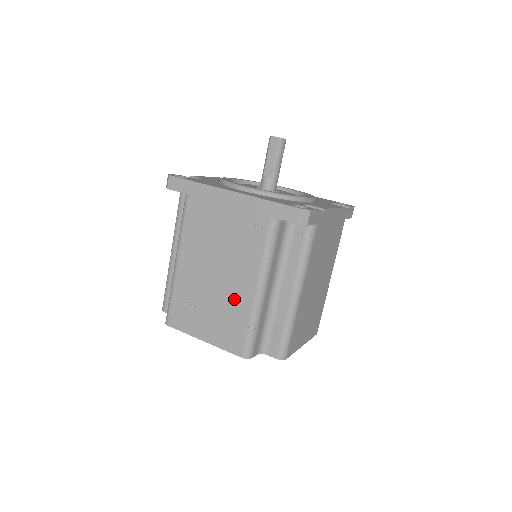
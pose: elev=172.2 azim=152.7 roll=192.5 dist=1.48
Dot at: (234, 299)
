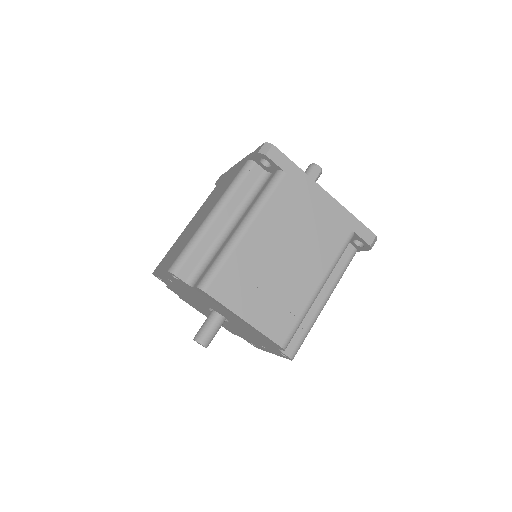
Dot at: (295, 288)
